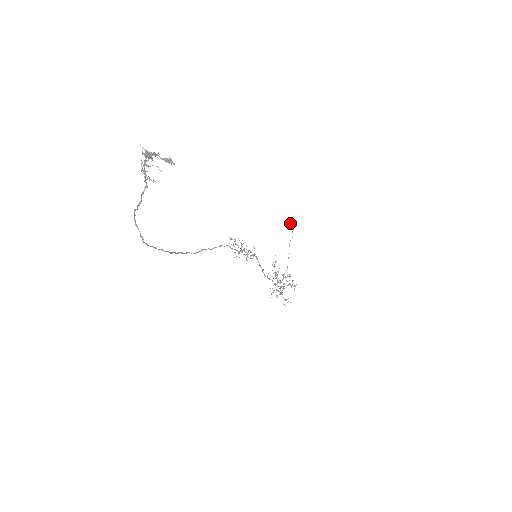
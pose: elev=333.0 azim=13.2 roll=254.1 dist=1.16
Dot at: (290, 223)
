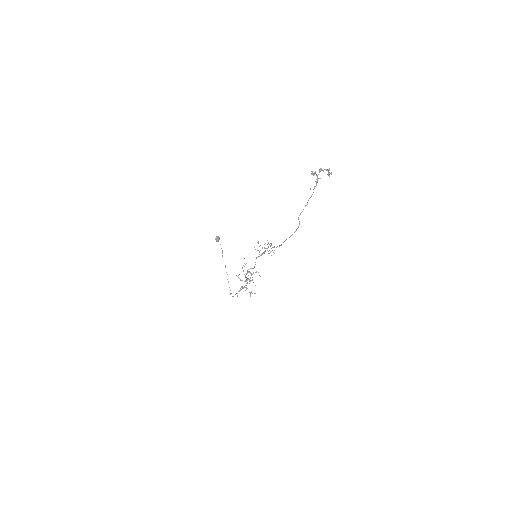
Dot at: (217, 240)
